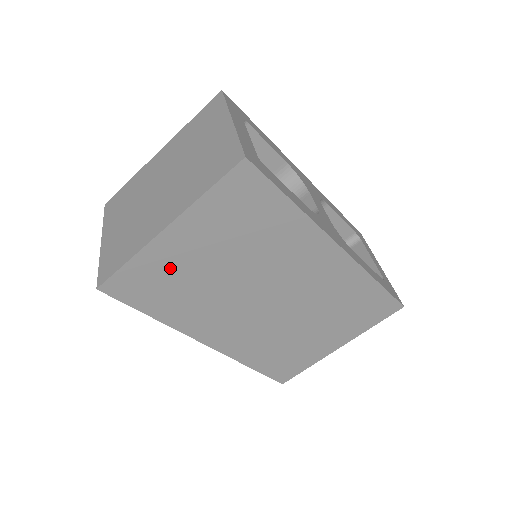
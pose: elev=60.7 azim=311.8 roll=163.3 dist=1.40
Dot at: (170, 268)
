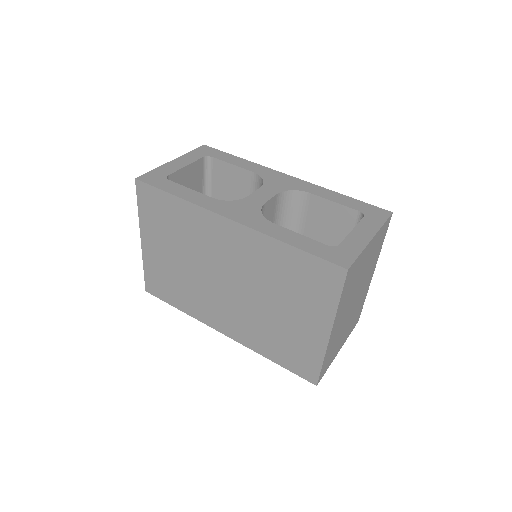
Dot at: (161, 268)
